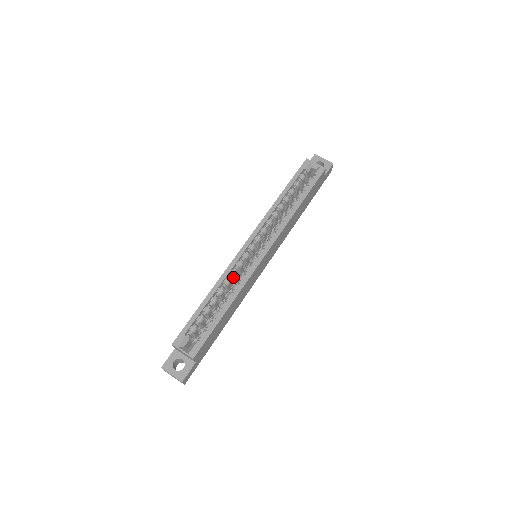
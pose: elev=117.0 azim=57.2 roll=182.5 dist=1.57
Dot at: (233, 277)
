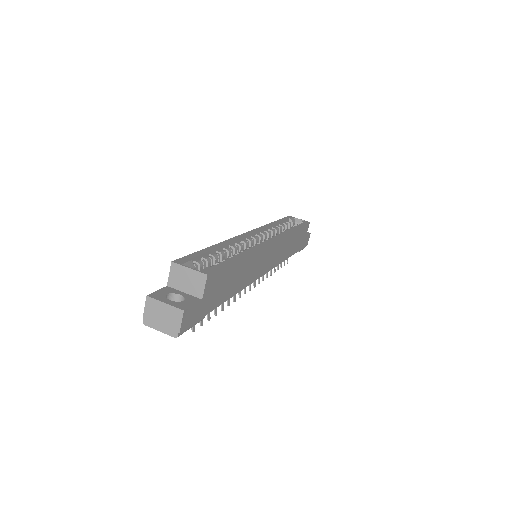
Dot at: (239, 249)
